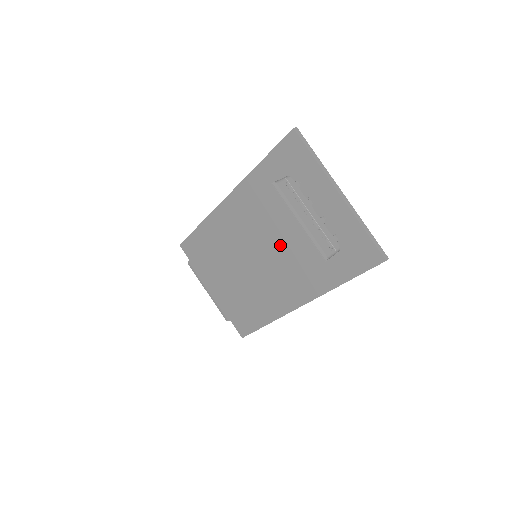
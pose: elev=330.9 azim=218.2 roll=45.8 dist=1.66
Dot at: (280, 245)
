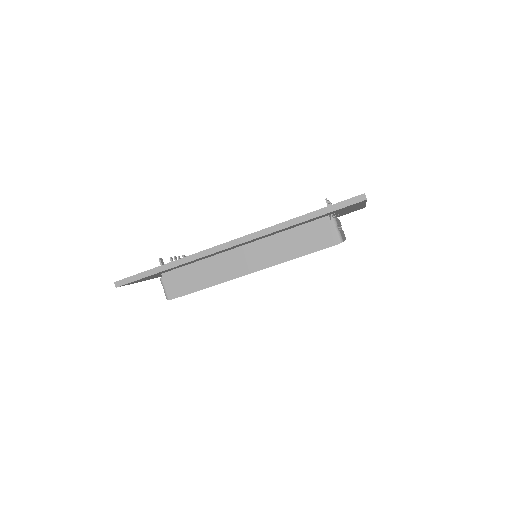
Dot at: occluded
